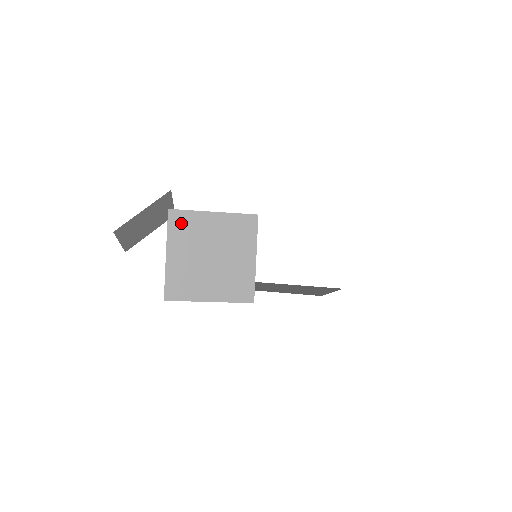
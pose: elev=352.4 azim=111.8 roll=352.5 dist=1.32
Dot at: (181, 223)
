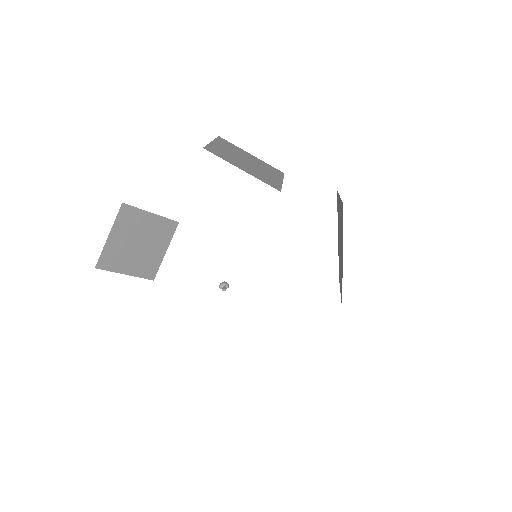
Dot at: (227, 143)
